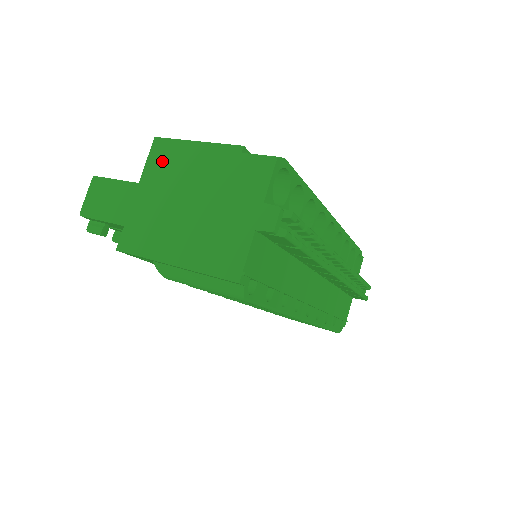
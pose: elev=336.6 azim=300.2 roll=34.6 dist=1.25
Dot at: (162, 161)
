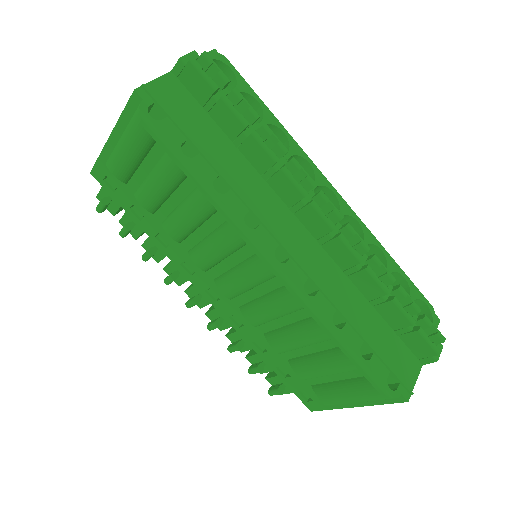
Dot at: occluded
